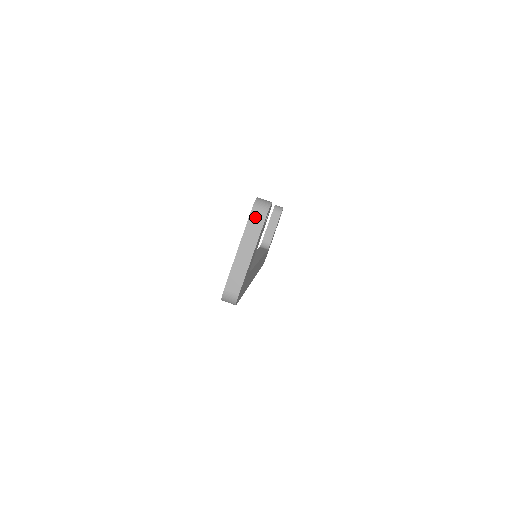
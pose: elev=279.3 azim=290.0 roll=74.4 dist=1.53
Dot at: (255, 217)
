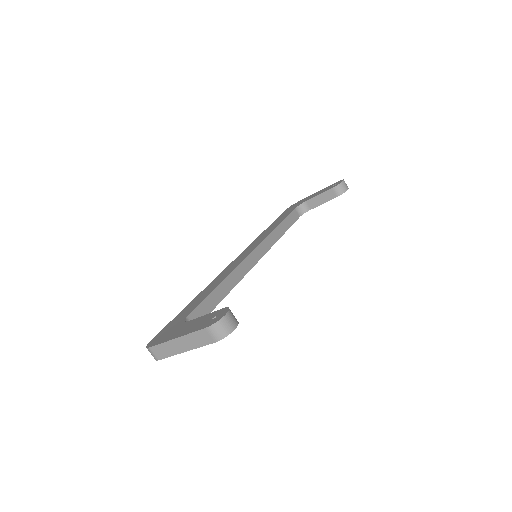
Dot at: (206, 334)
